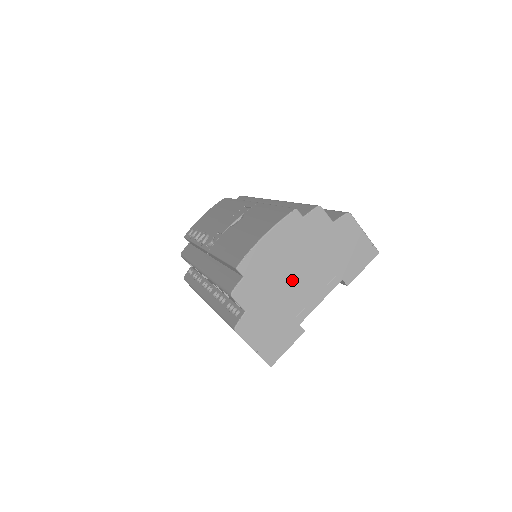
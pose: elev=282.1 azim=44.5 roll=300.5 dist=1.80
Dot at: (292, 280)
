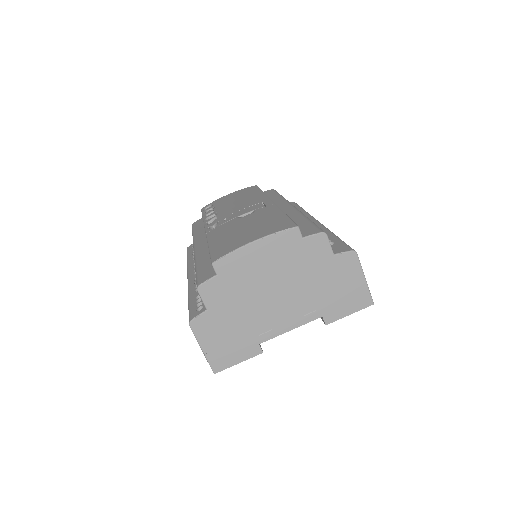
Dot at: (267, 297)
